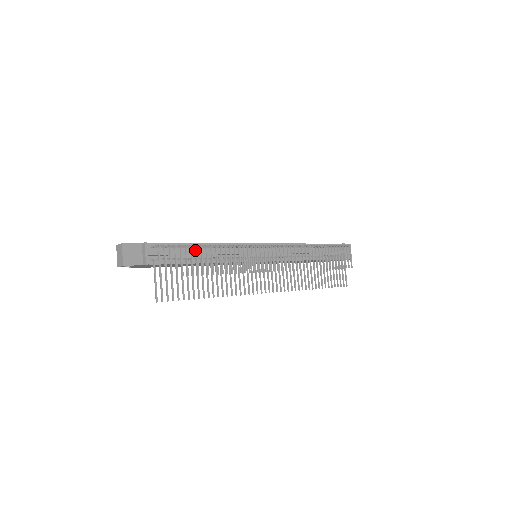
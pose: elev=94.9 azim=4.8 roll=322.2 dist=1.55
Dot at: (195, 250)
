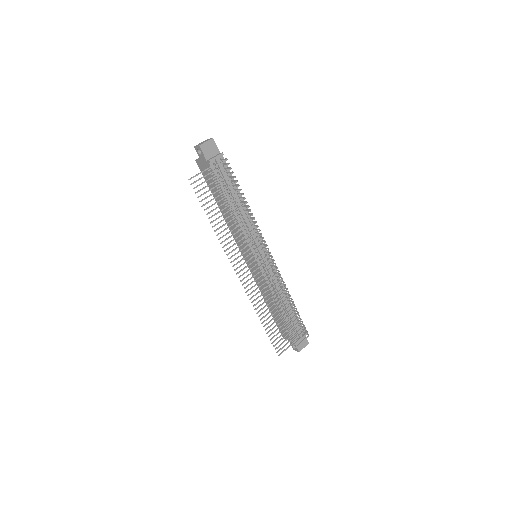
Dot at: (236, 196)
